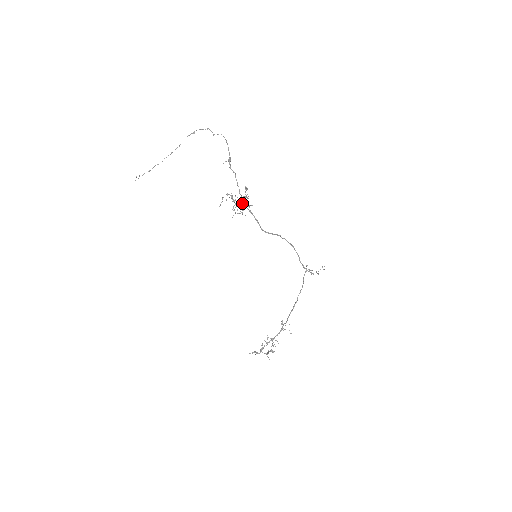
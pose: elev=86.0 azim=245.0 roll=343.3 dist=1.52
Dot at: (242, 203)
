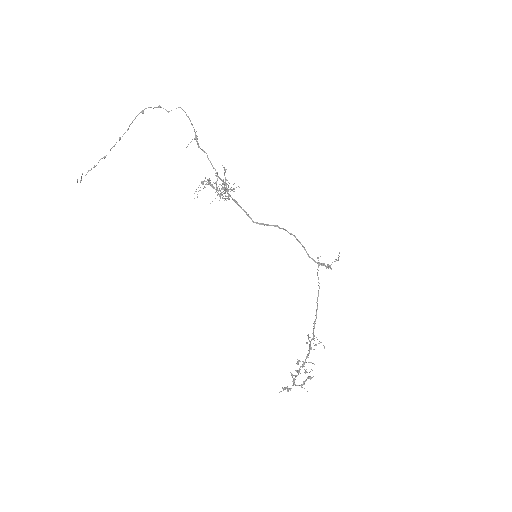
Dot at: (224, 187)
